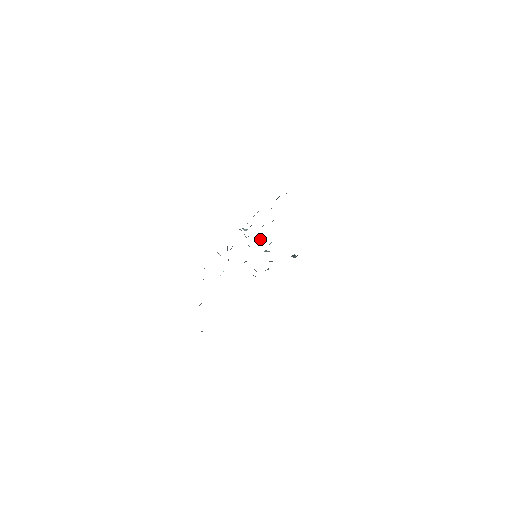
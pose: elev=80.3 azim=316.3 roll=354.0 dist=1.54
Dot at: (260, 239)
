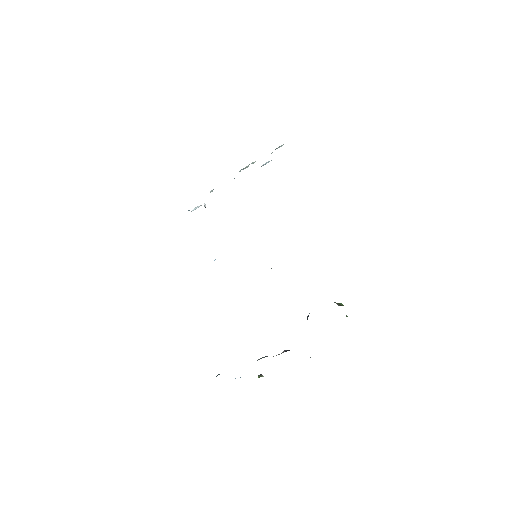
Dot at: occluded
